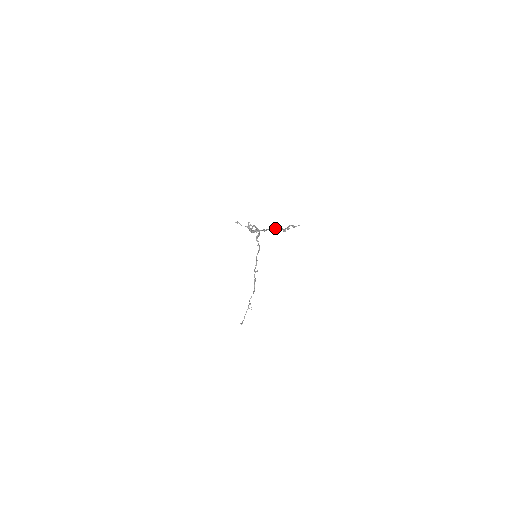
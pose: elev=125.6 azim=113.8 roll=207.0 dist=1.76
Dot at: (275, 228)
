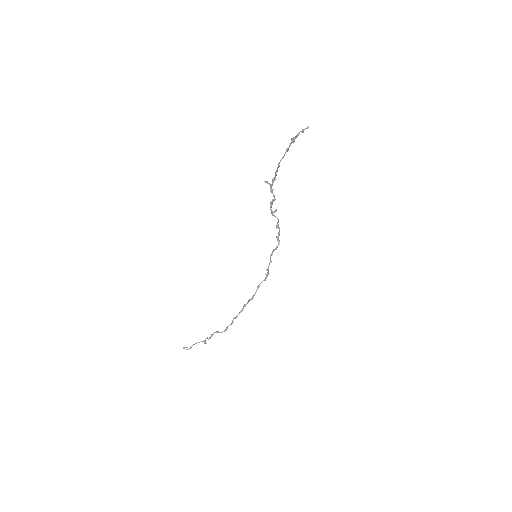
Dot at: (288, 147)
